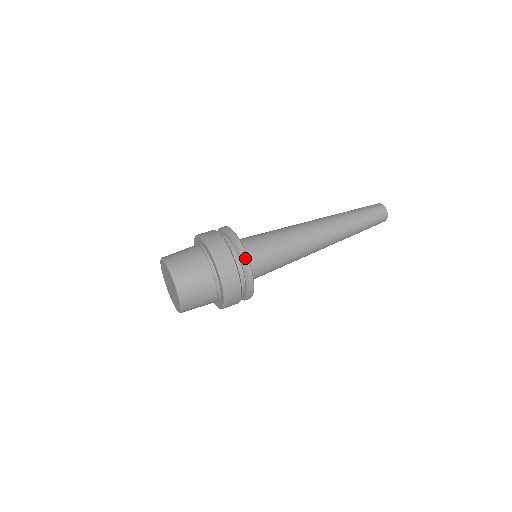
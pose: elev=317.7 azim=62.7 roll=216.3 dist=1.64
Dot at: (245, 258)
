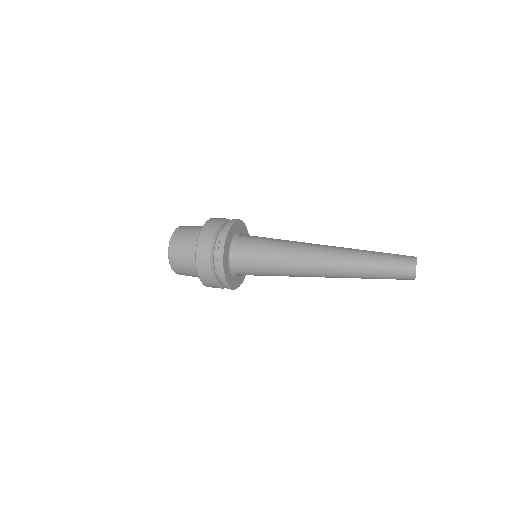
Dot at: (221, 244)
